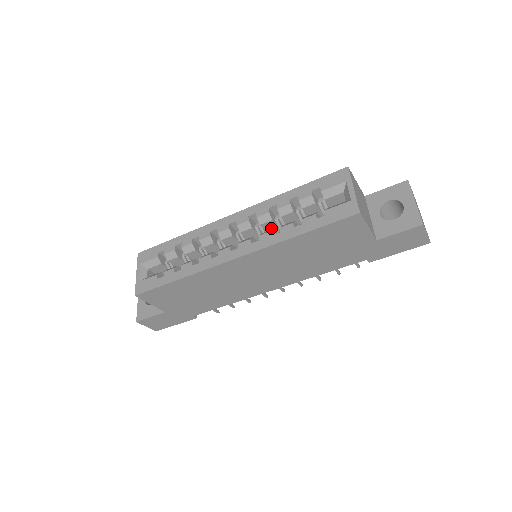
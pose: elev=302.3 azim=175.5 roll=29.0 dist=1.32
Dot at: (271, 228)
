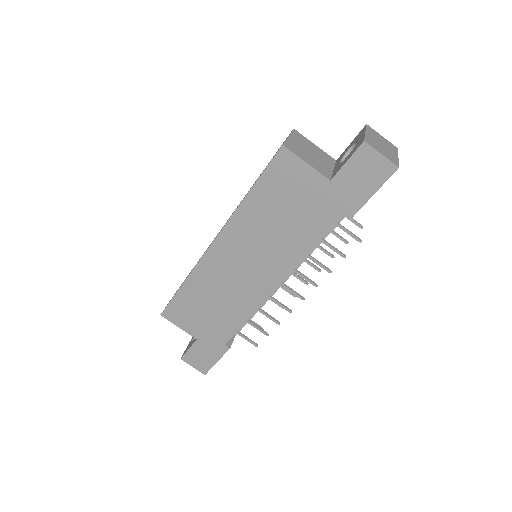
Dot at: occluded
